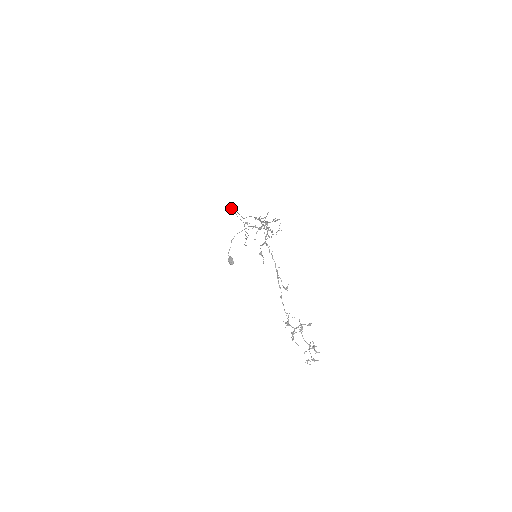
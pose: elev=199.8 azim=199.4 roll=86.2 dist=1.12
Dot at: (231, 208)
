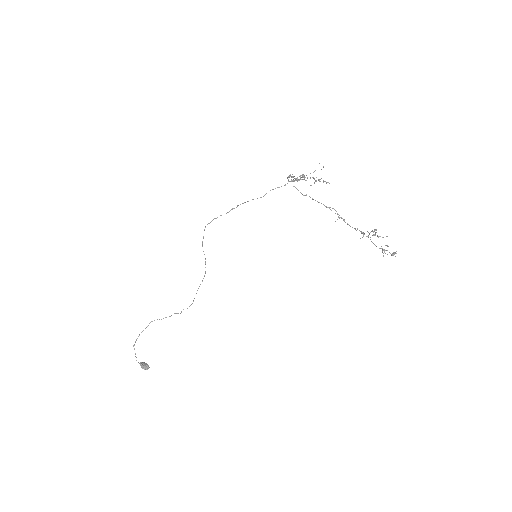
Dot at: occluded
